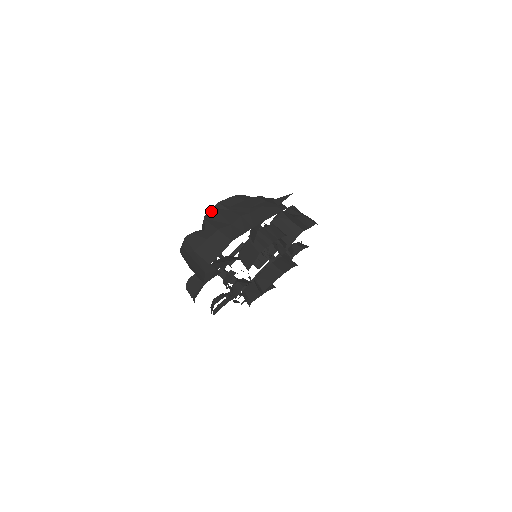
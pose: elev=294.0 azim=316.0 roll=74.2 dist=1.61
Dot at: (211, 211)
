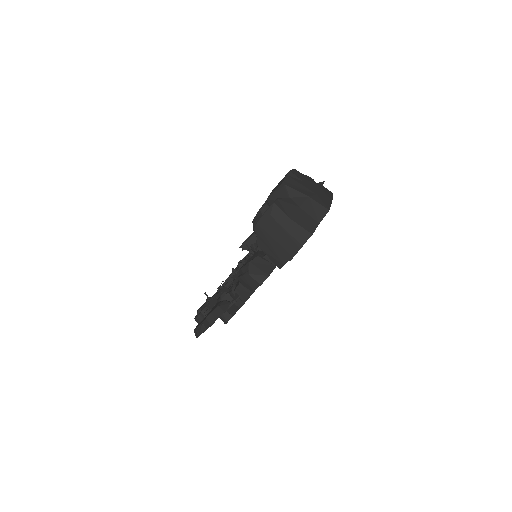
Dot at: (287, 178)
